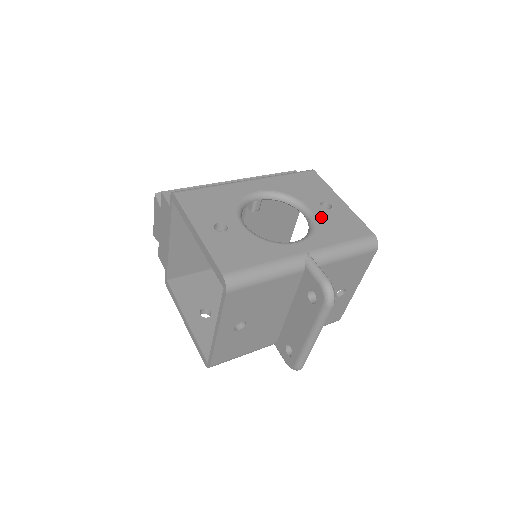
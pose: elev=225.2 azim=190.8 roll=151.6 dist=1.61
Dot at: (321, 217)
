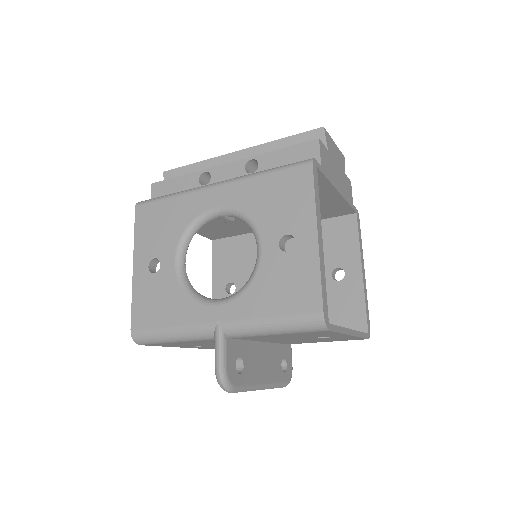
Dot at: (267, 266)
